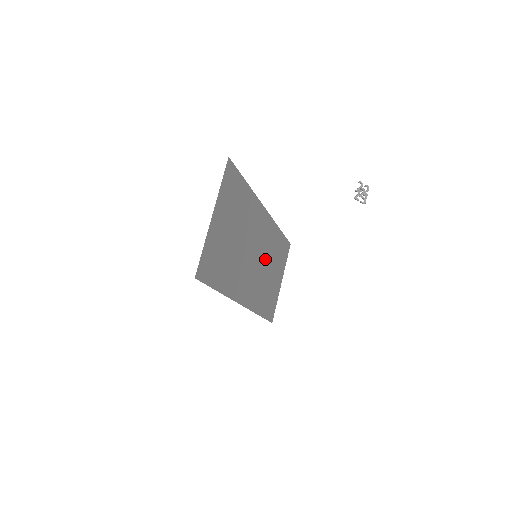
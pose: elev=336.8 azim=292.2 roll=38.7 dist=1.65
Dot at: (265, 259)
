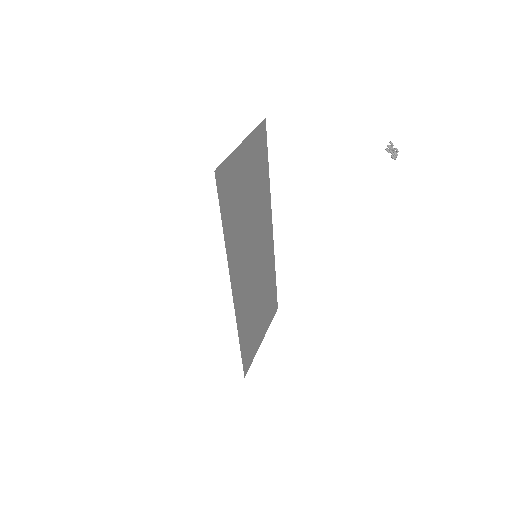
Dot at: (259, 280)
